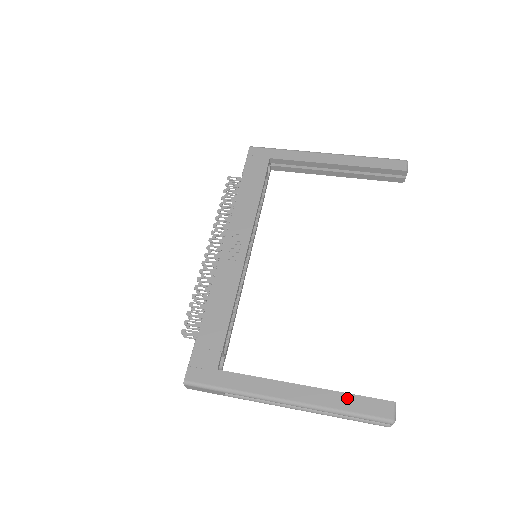
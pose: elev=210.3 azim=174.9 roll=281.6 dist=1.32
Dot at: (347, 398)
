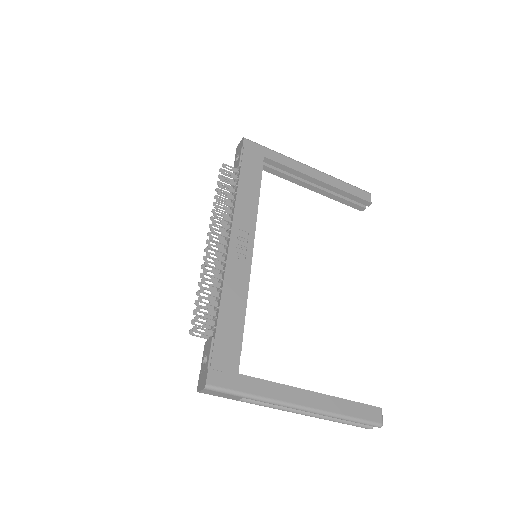
Dot at: (349, 405)
